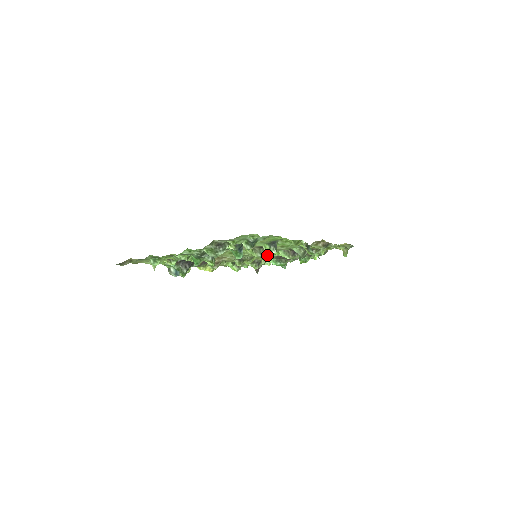
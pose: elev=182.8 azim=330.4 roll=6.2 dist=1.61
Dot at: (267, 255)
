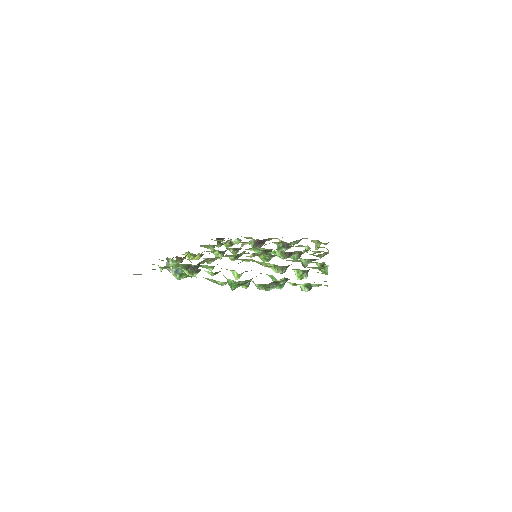
Dot at: (267, 256)
